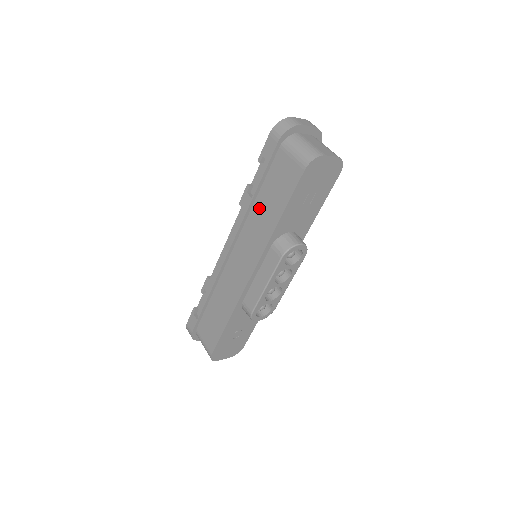
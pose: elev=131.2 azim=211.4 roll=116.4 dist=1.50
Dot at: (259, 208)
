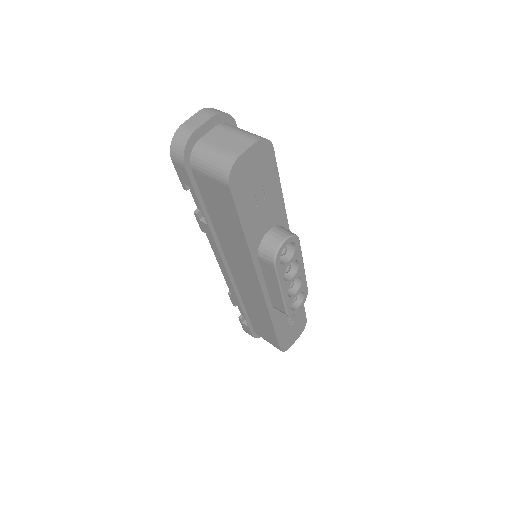
Dot at: (221, 230)
